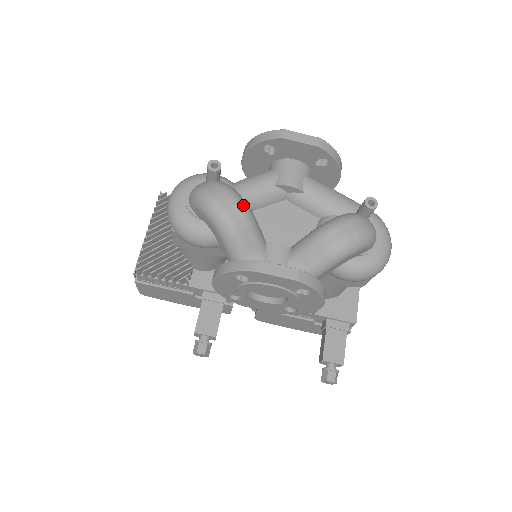
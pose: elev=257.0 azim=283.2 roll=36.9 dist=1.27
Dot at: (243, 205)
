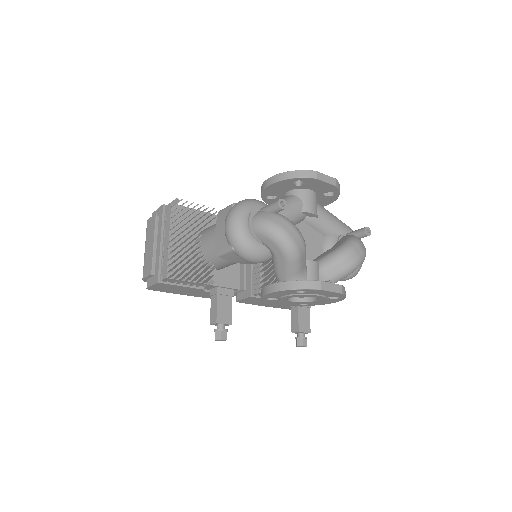
Dot at: (302, 236)
